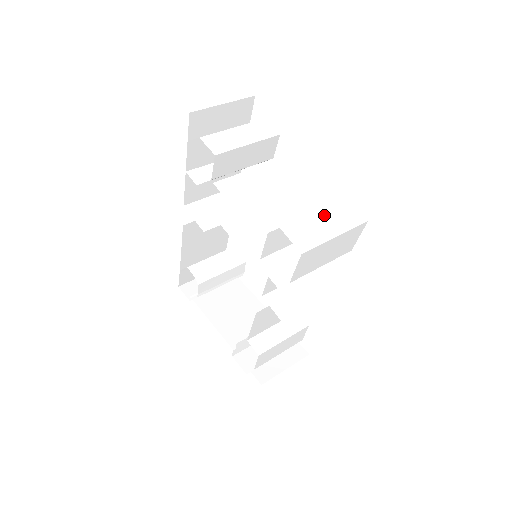
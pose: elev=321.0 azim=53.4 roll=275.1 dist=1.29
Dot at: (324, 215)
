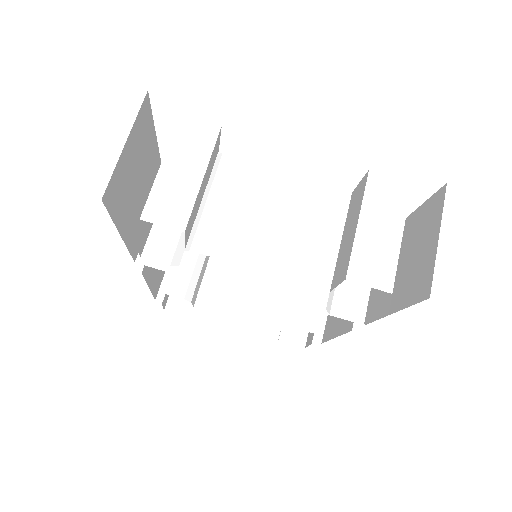
Dot at: (369, 217)
